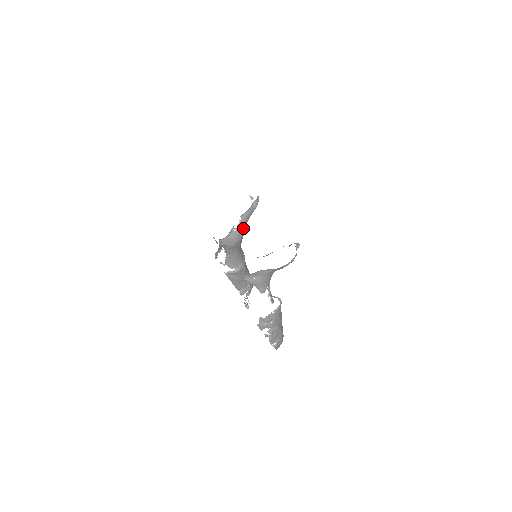
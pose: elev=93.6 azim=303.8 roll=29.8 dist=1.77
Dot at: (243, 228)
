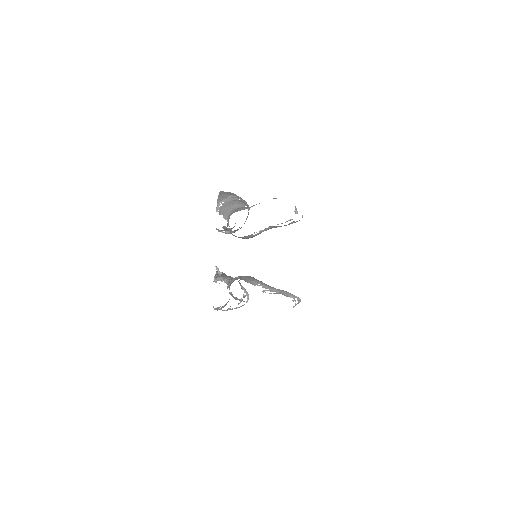
Dot at: occluded
